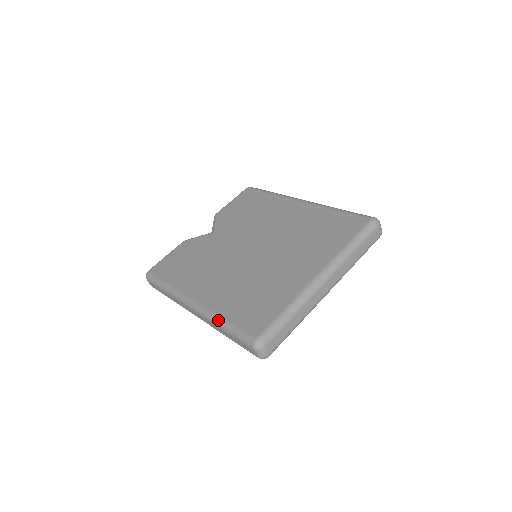
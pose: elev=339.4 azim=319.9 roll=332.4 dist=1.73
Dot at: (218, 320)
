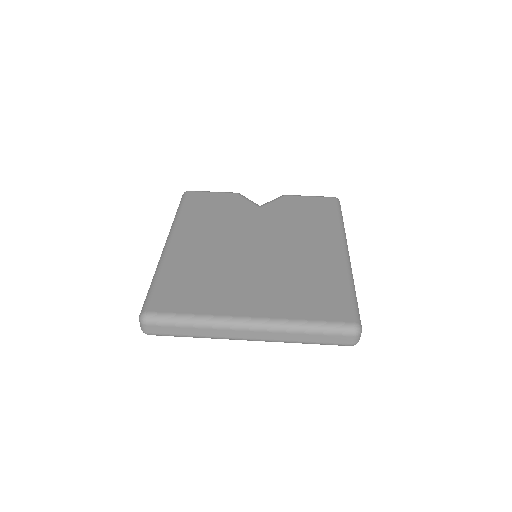
Dot at: (157, 272)
